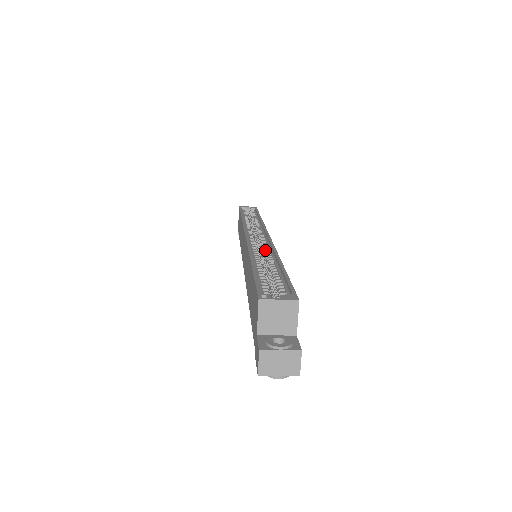
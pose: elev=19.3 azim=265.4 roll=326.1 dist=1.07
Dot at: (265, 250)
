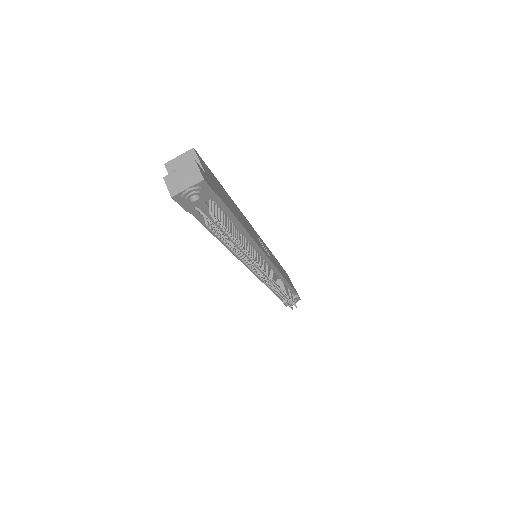
Dot at: occluded
